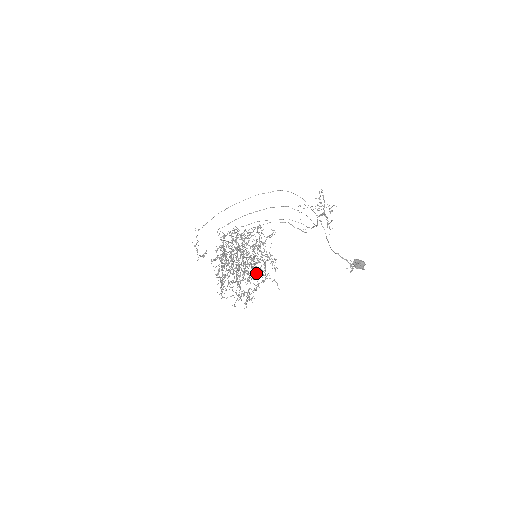
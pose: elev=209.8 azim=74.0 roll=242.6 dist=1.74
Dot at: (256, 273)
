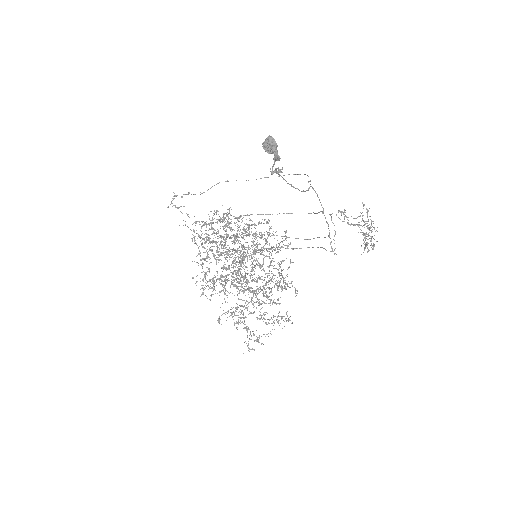
Dot at: (258, 288)
